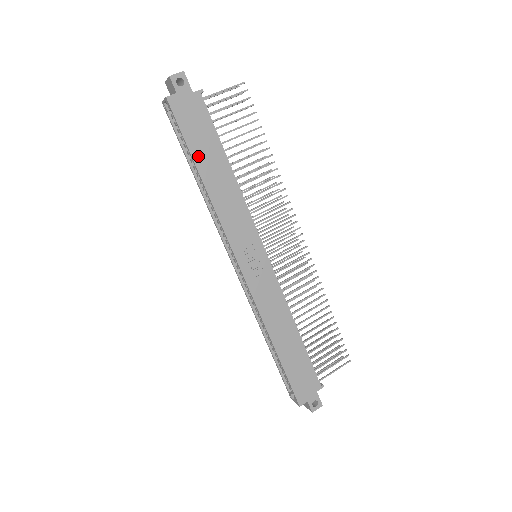
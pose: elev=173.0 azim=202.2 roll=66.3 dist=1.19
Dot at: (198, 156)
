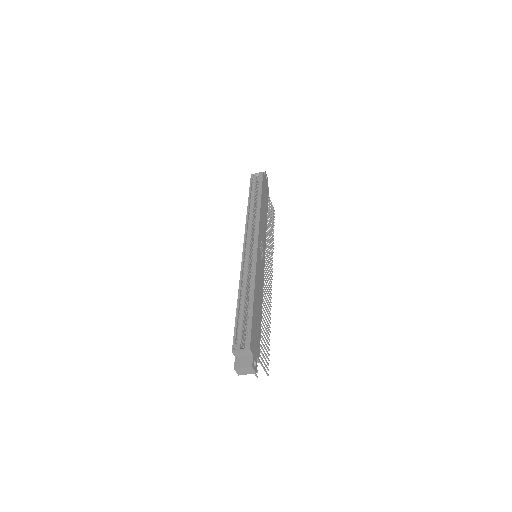
Dot at: (263, 195)
